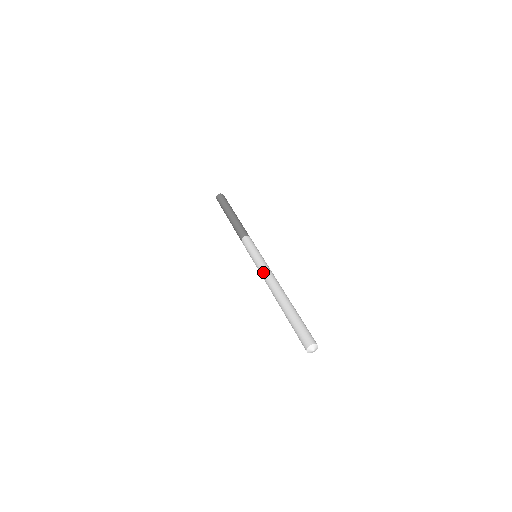
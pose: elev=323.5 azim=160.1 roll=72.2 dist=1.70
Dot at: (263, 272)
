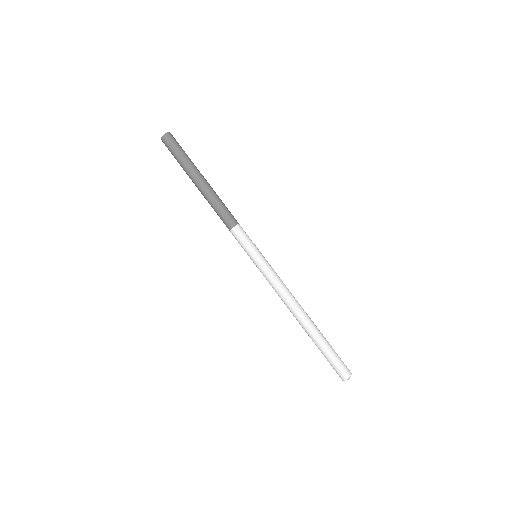
Dot at: occluded
